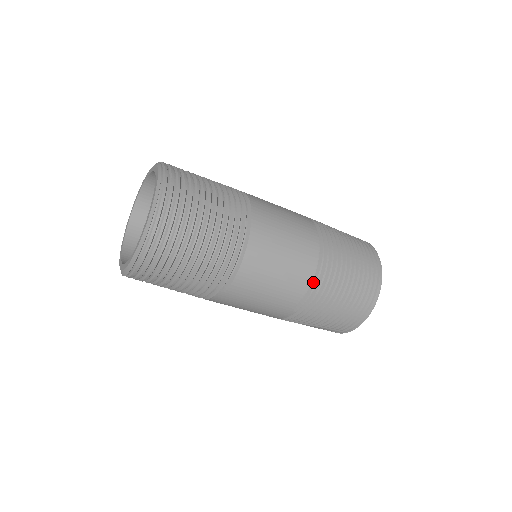
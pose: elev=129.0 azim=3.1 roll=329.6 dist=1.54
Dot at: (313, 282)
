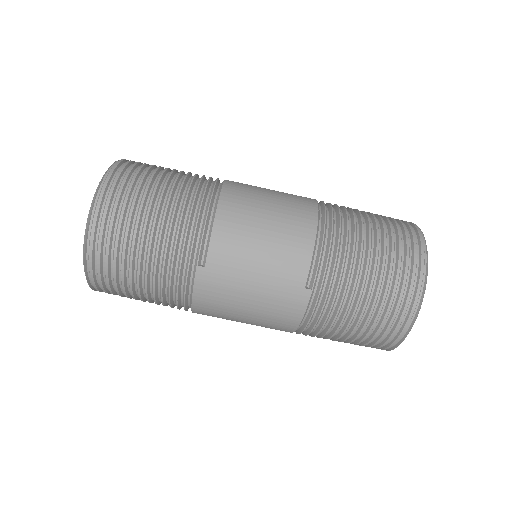
Dot at: (320, 239)
